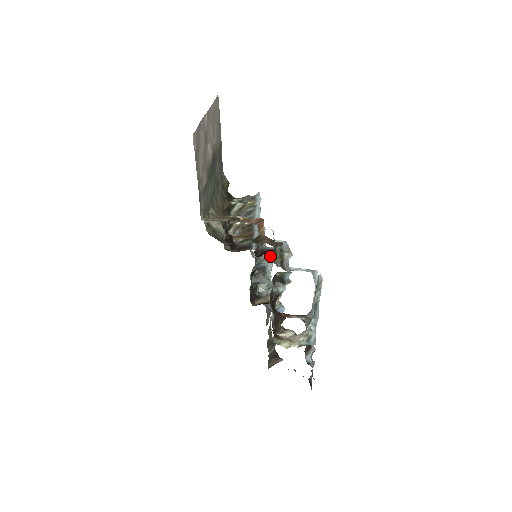
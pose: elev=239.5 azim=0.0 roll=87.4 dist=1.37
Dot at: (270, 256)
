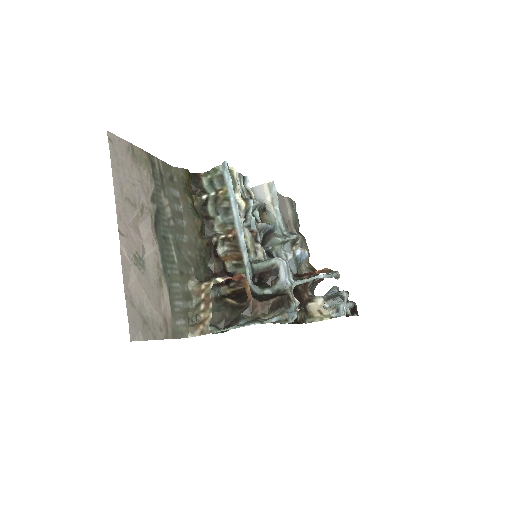
Dot at: (269, 291)
